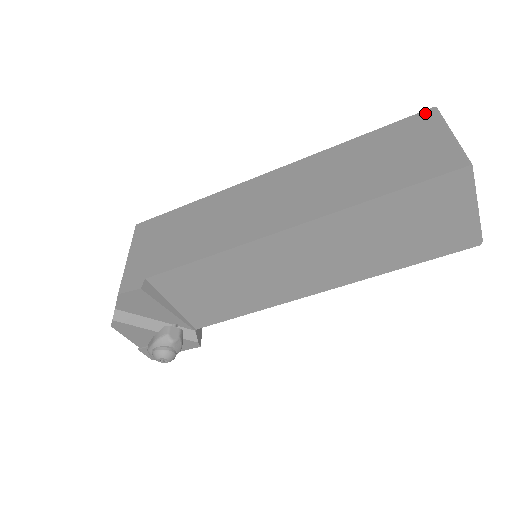
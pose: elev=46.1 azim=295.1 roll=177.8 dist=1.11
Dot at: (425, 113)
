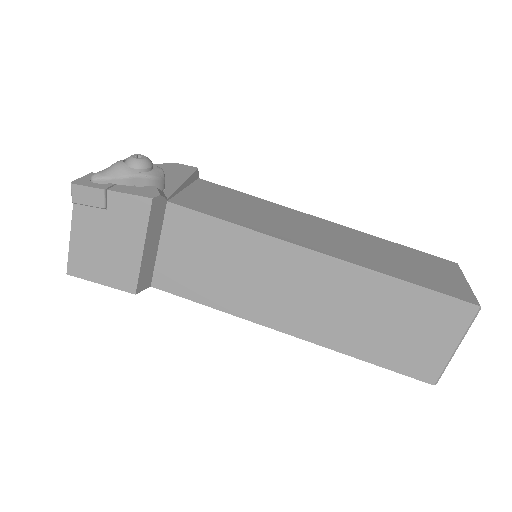
Dot at: occluded
